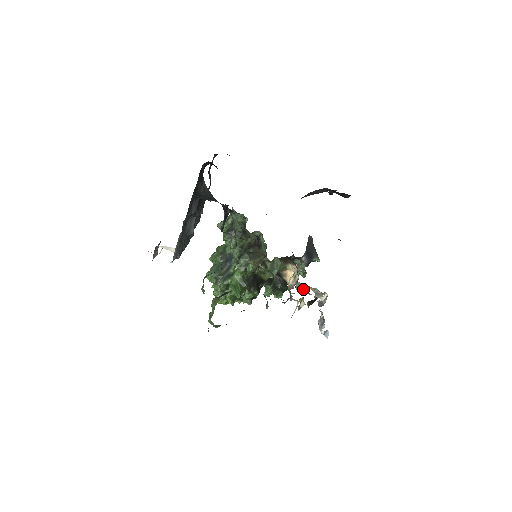
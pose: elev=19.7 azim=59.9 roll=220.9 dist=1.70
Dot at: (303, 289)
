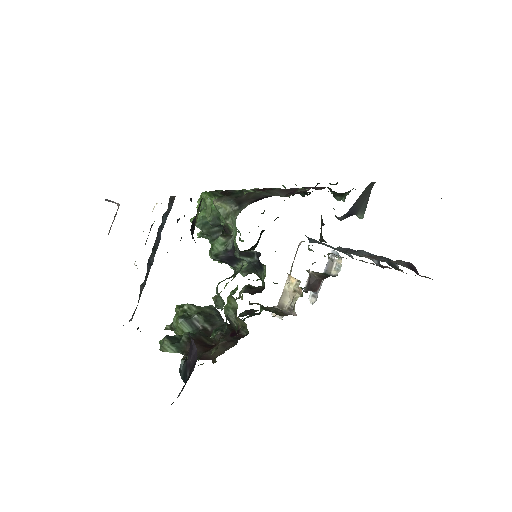
Dot at: (309, 271)
